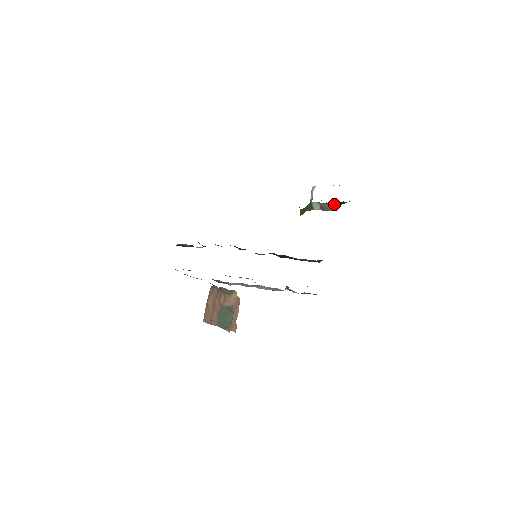
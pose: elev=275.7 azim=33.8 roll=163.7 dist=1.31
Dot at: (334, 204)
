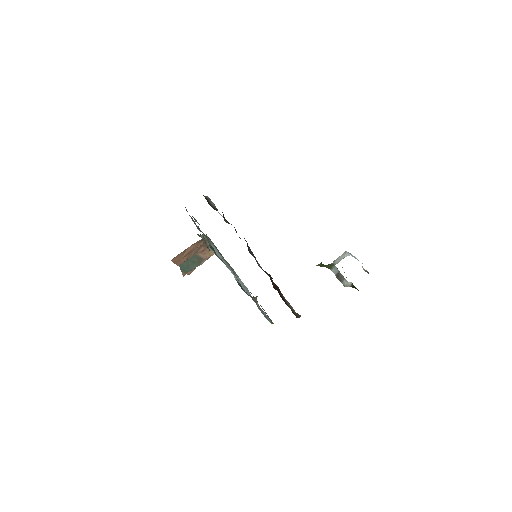
Dot at: (349, 282)
